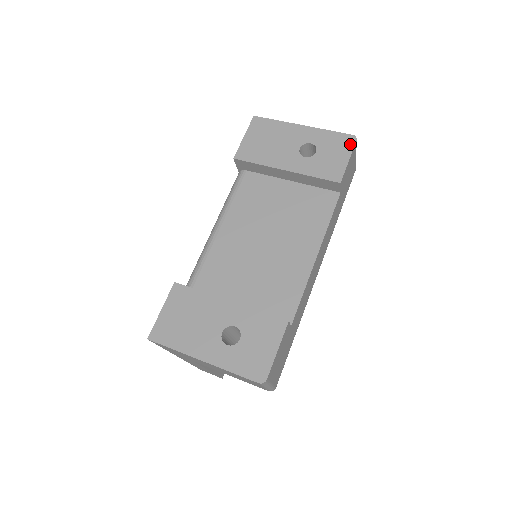
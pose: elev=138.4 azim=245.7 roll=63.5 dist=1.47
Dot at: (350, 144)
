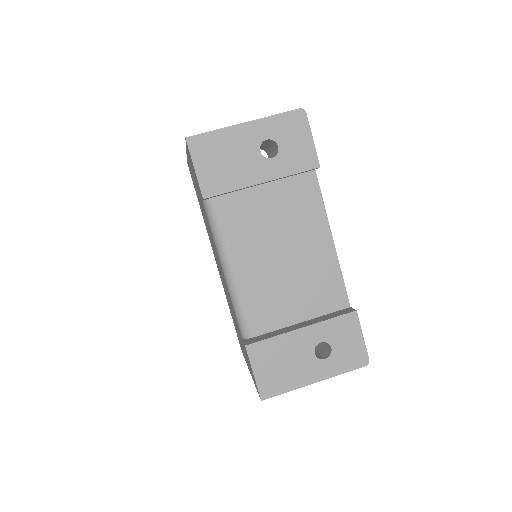
Dot at: (303, 121)
